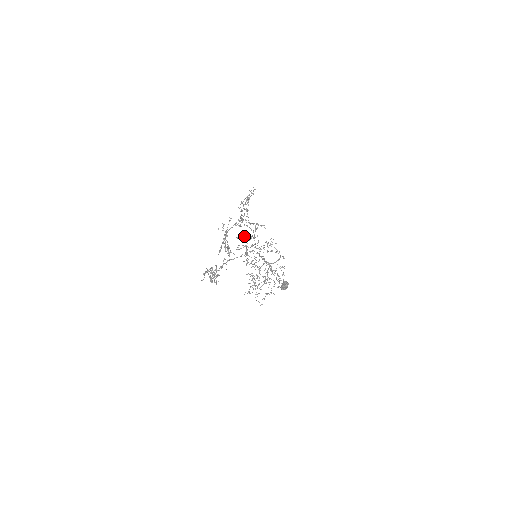
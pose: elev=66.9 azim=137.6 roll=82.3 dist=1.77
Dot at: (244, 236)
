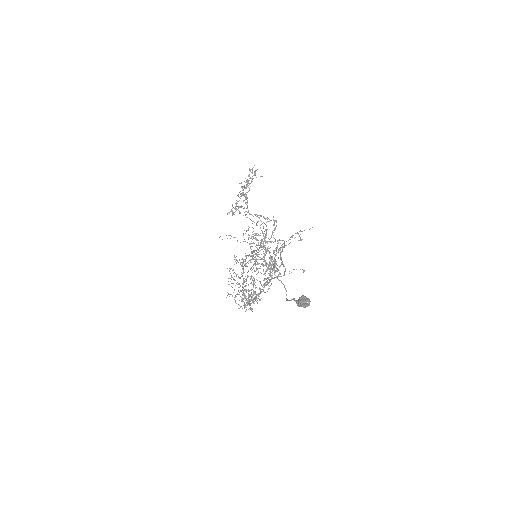
Dot at: (258, 235)
